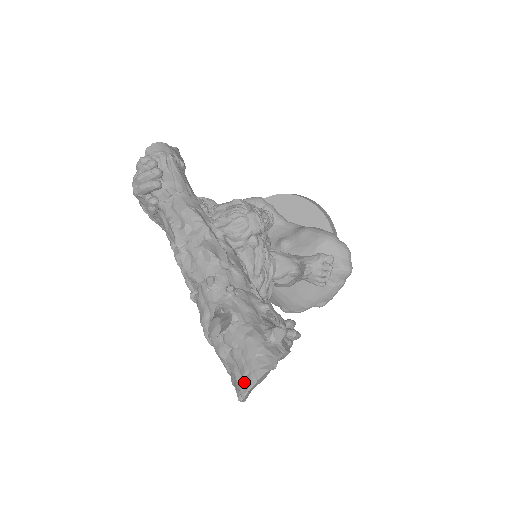
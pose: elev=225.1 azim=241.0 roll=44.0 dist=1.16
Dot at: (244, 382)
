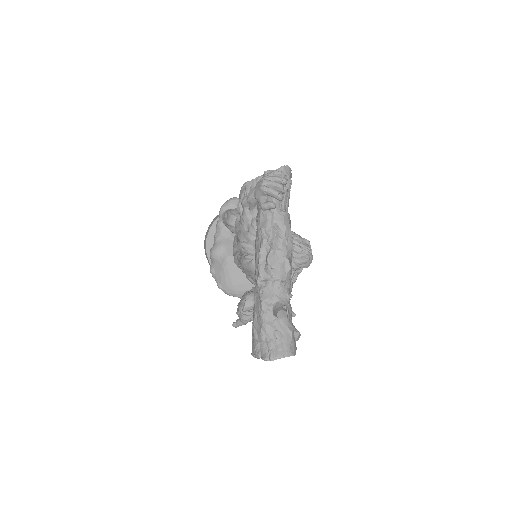
Dot at: (277, 353)
